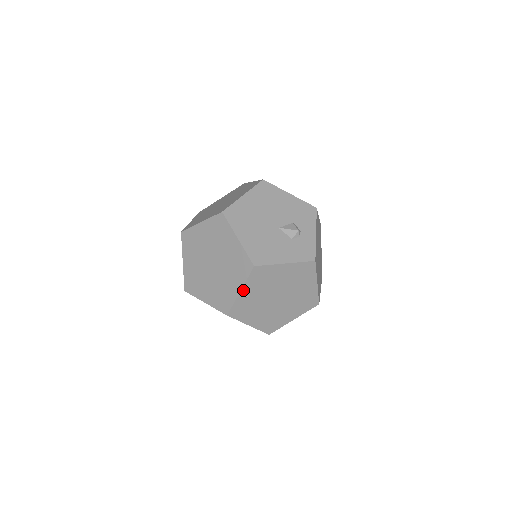
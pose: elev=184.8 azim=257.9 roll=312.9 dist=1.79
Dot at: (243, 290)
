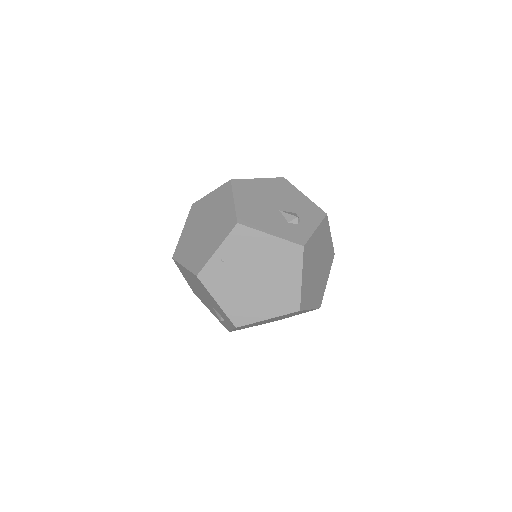
Dot at: (220, 249)
